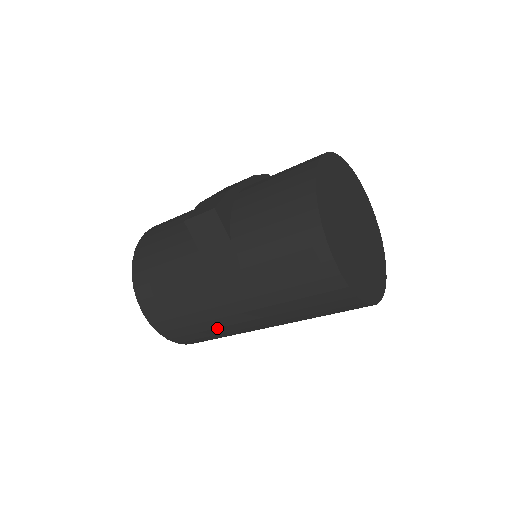
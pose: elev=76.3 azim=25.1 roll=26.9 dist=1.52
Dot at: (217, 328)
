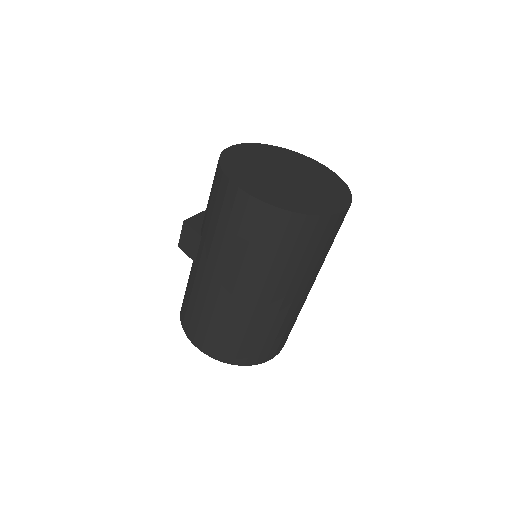
Dot at: (236, 322)
